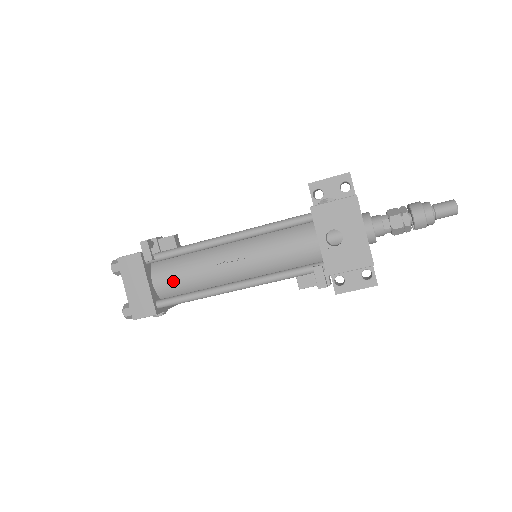
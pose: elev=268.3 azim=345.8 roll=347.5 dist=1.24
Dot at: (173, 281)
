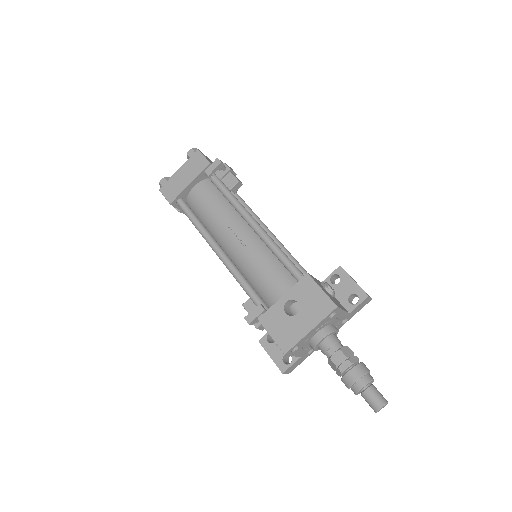
Dot at: (202, 201)
